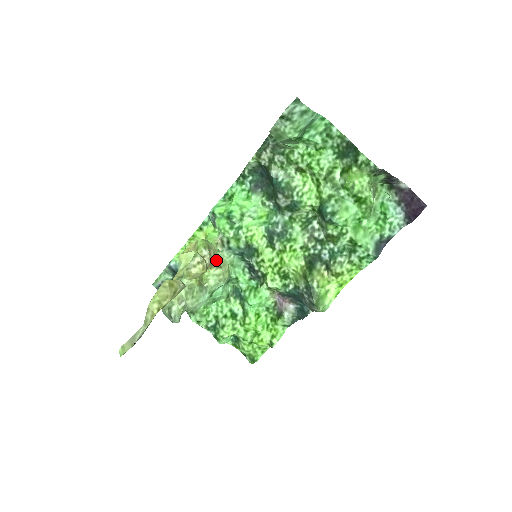
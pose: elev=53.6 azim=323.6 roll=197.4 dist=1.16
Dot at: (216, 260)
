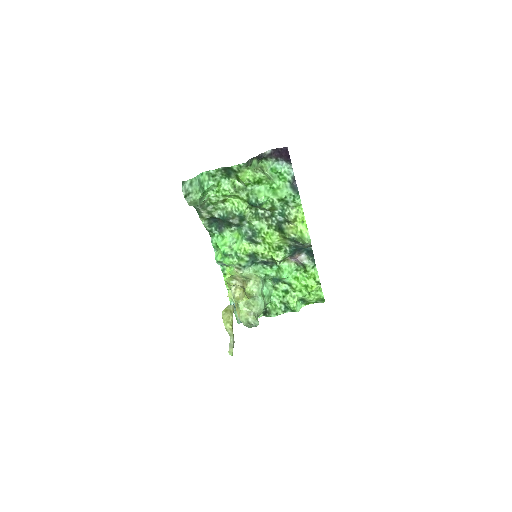
Dot at: (244, 279)
